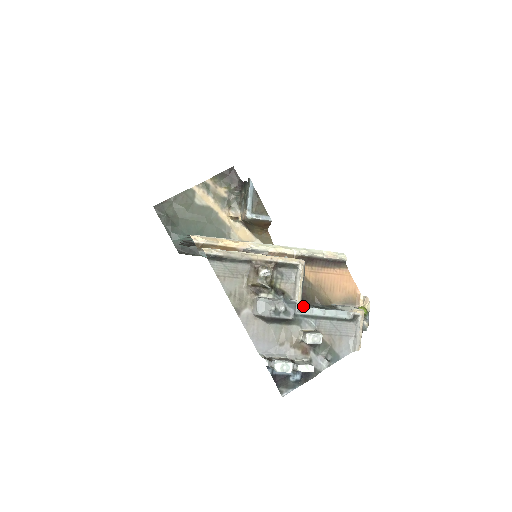
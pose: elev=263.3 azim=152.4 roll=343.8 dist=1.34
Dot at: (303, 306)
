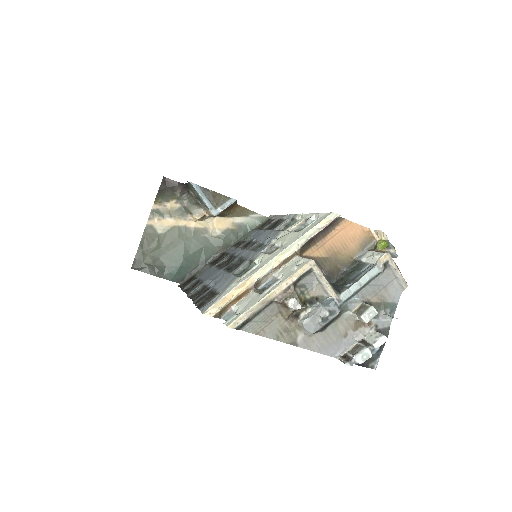
Dot at: (340, 294)
